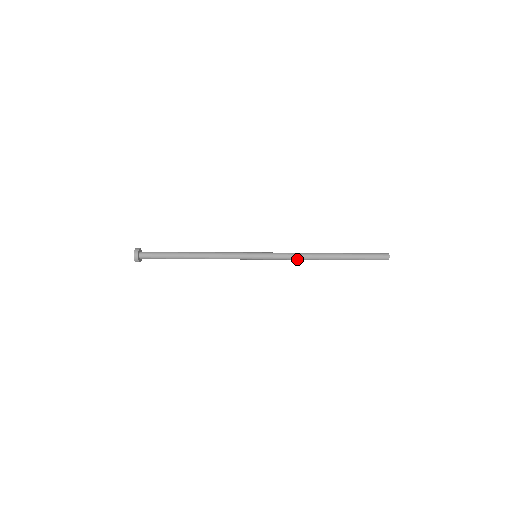
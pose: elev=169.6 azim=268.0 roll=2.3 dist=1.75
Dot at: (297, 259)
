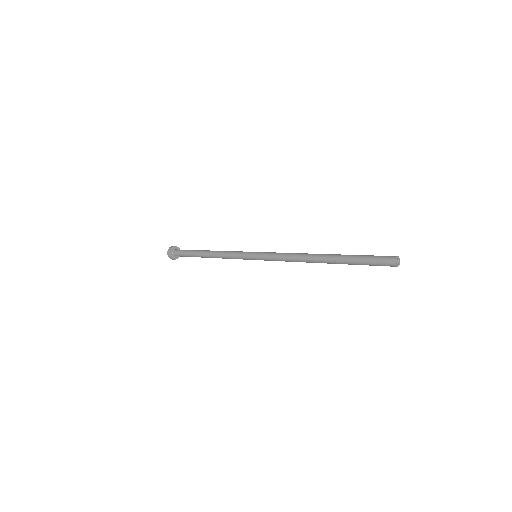
Dot at: (293, 261)
